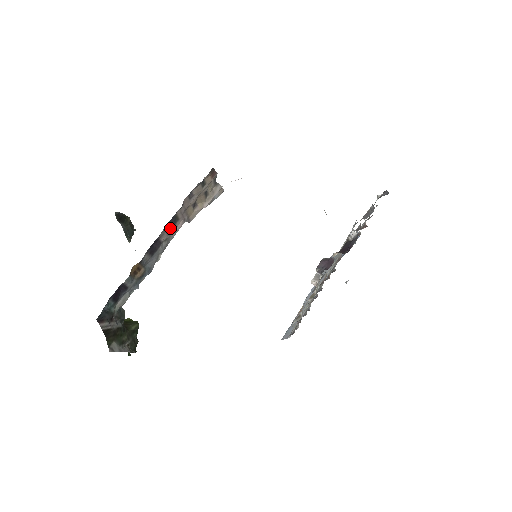
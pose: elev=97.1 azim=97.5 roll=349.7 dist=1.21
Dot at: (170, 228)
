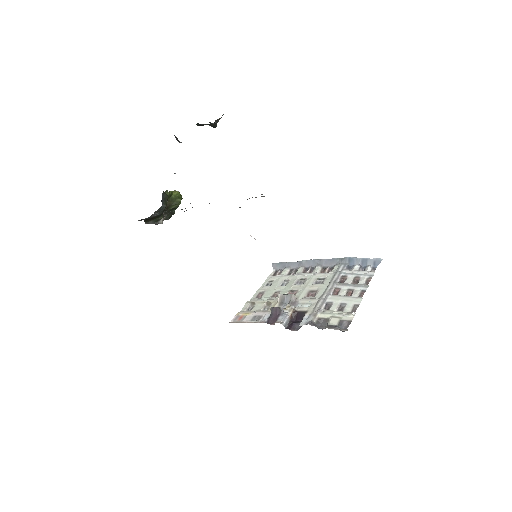
Dot at: occluded
